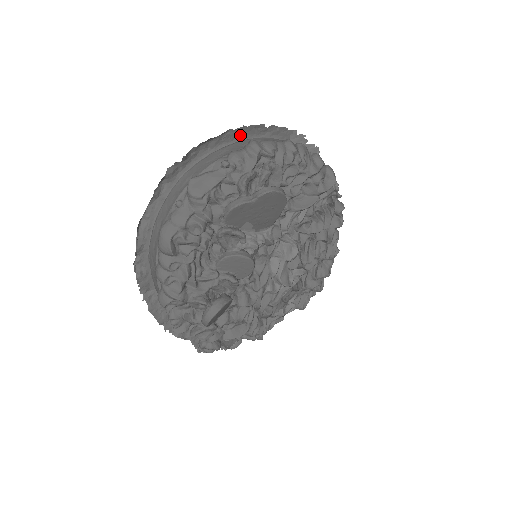
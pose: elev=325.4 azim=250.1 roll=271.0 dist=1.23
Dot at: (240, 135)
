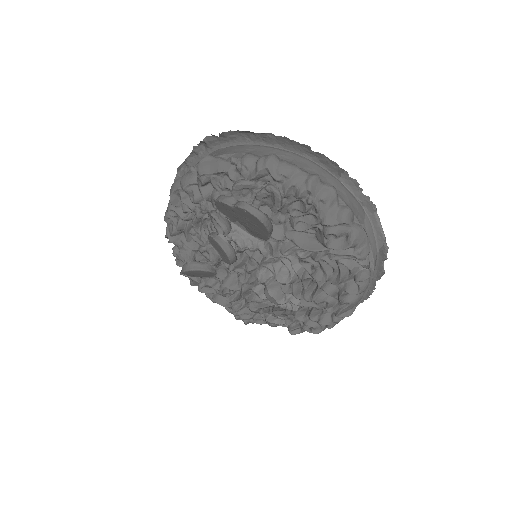
Dot at: (284, 143)
